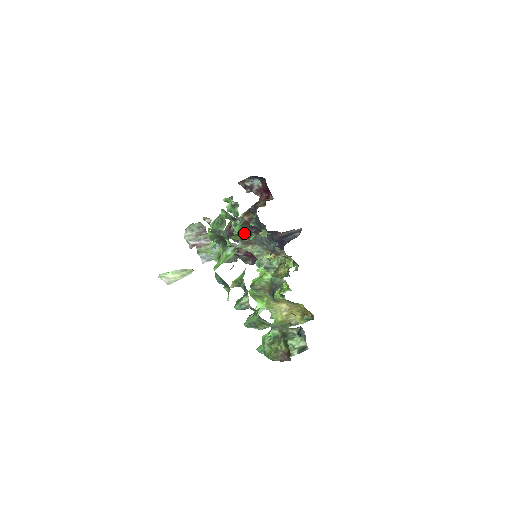
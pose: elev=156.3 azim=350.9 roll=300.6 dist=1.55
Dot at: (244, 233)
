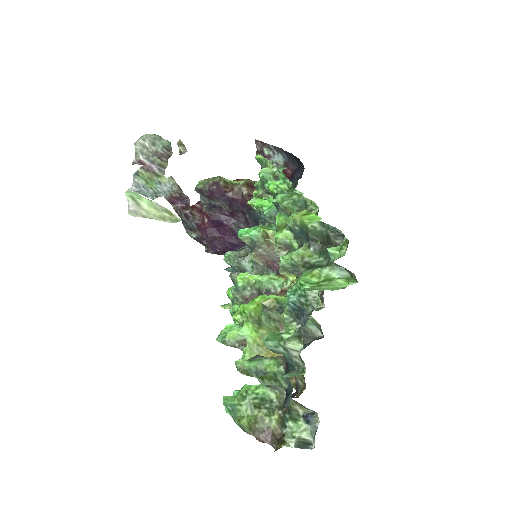
Dot at: (224, 202)
